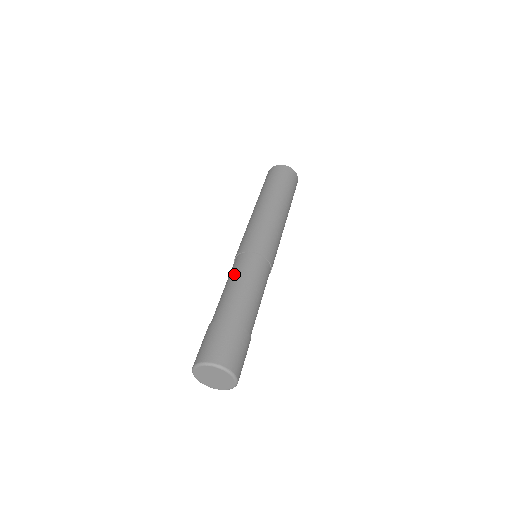
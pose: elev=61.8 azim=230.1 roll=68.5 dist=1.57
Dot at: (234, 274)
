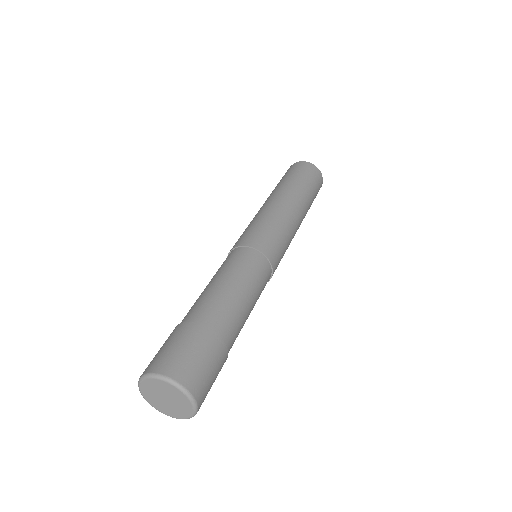
Dot at: (225, 269)
